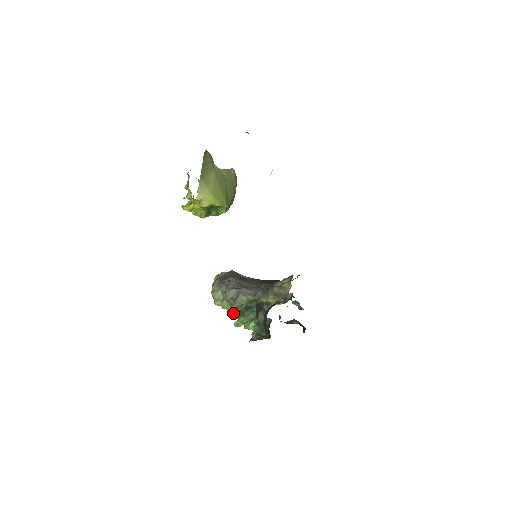
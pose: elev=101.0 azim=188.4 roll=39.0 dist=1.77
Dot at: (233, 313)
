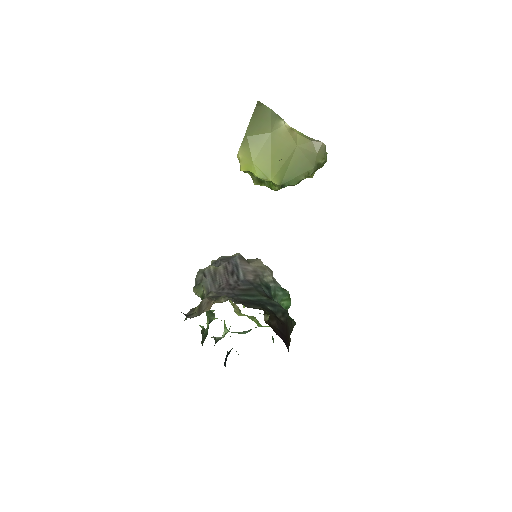
Dot at: occluded
